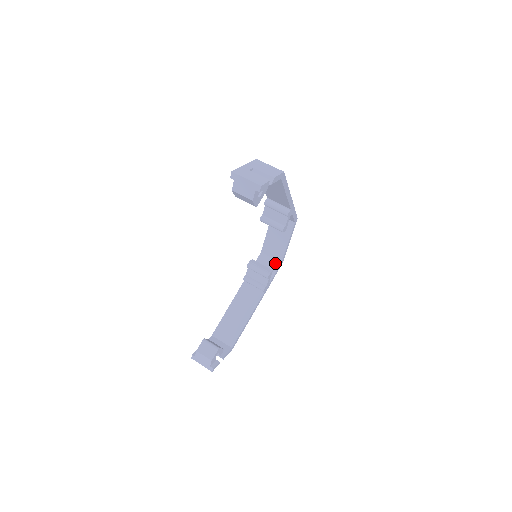
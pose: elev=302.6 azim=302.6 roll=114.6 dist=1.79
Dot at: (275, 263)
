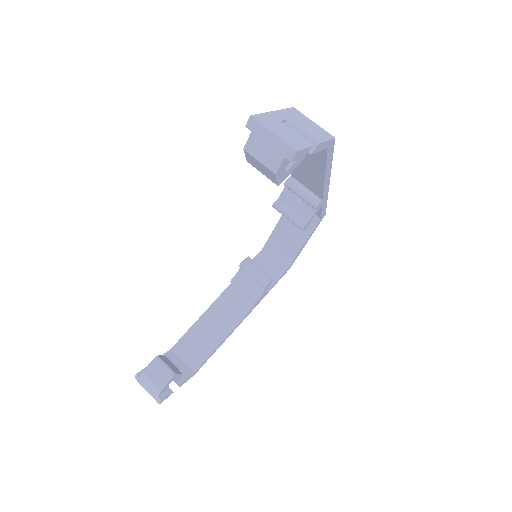
Dot at: (279, 268)
